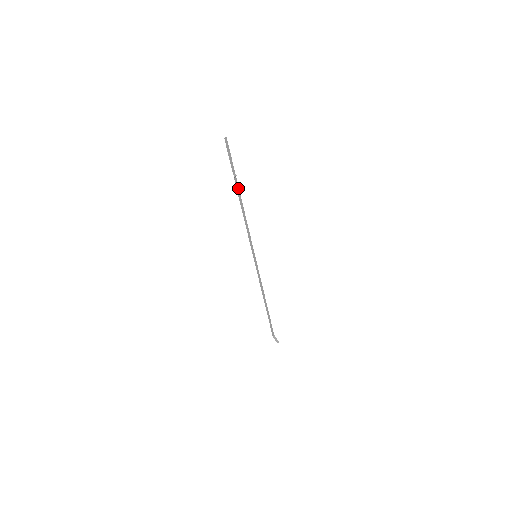
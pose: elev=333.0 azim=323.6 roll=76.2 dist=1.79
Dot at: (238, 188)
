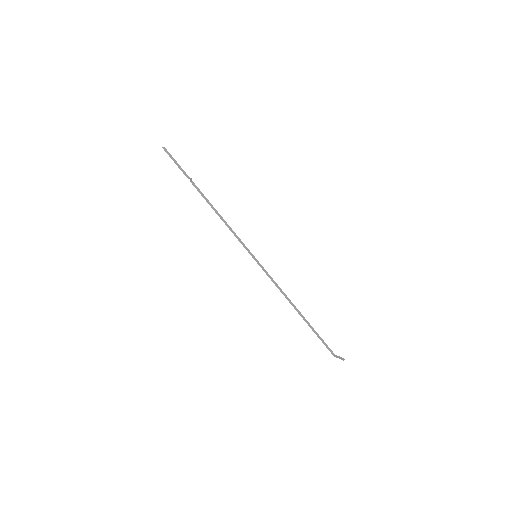
Dot at: (200, 191)
